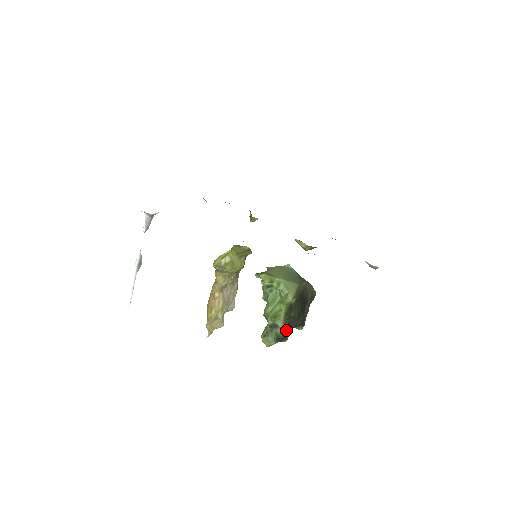
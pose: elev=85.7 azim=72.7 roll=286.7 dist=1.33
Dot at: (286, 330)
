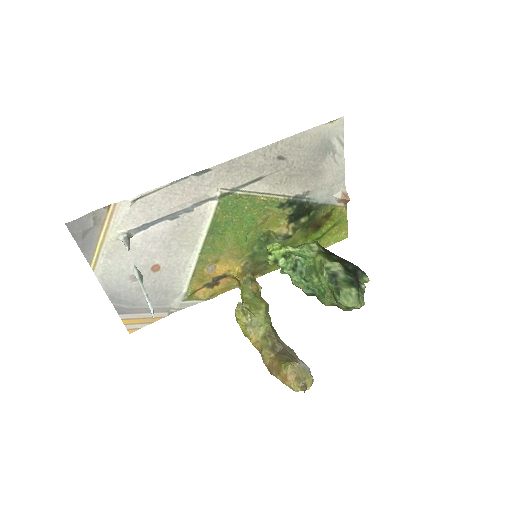
Dot at: (347, 272)
